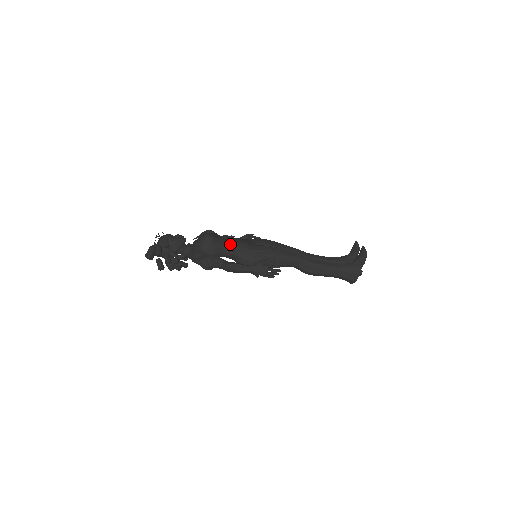
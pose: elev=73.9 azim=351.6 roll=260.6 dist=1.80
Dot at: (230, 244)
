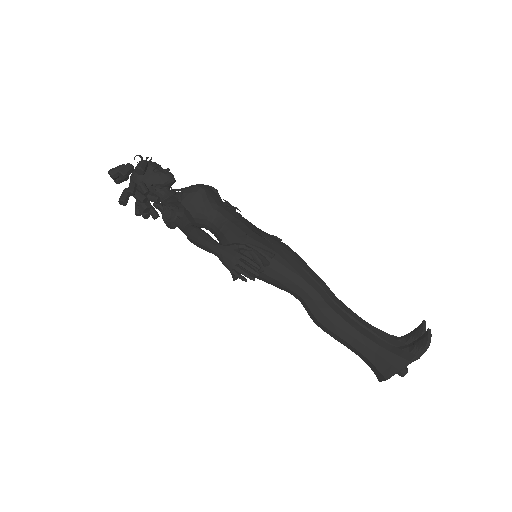
Dot at: (224, 214)
